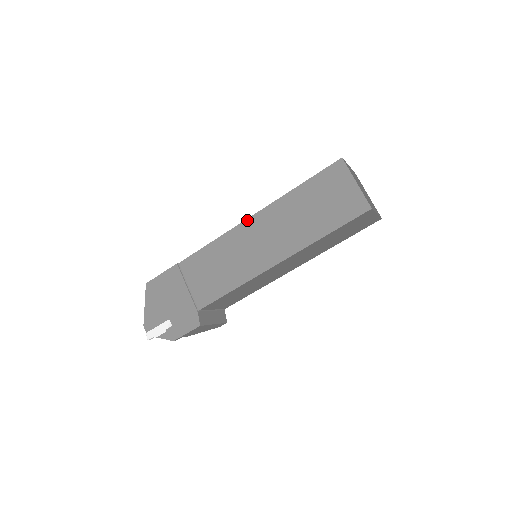
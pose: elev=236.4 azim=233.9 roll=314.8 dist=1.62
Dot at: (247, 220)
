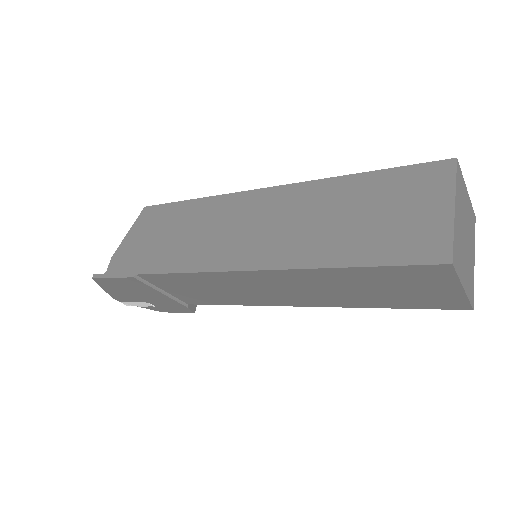
Dot at: (245, 272)
